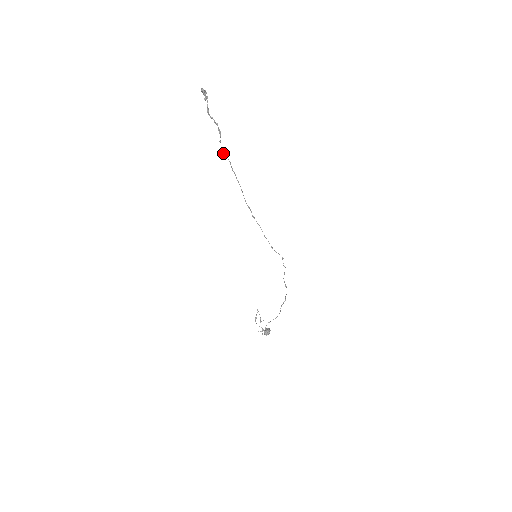
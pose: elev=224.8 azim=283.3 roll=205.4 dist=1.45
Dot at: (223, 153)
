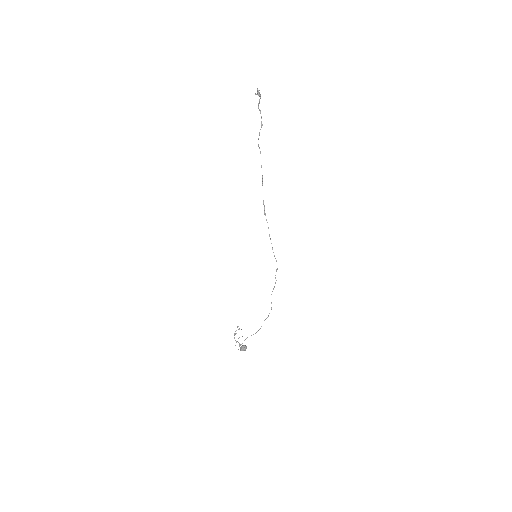
Dot at: (258, 145)
